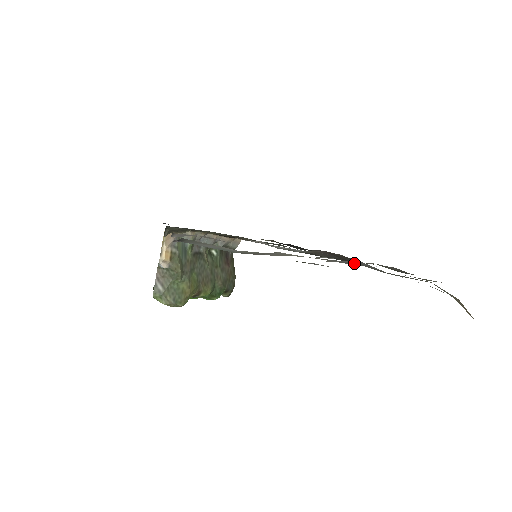
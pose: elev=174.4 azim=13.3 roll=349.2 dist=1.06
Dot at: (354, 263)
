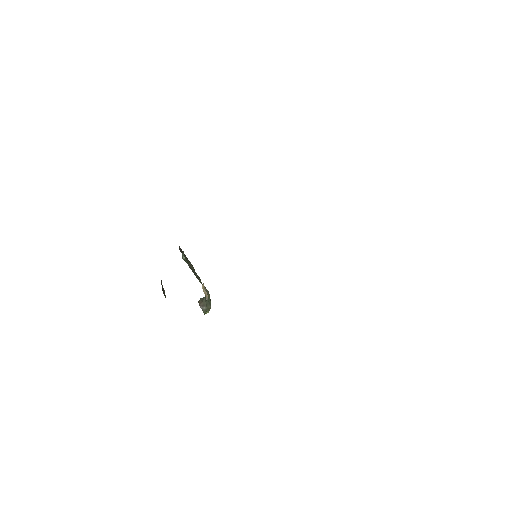
Dot at: occluded
